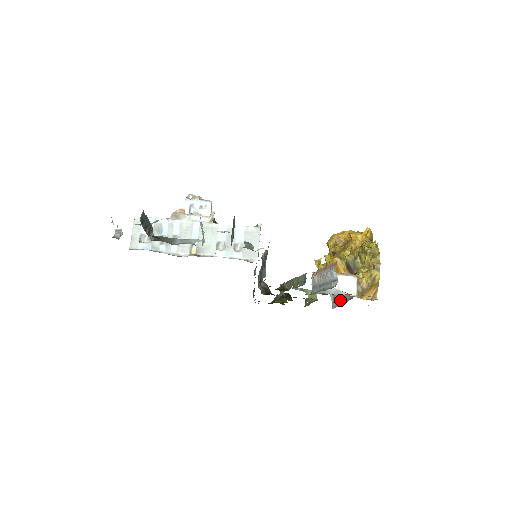
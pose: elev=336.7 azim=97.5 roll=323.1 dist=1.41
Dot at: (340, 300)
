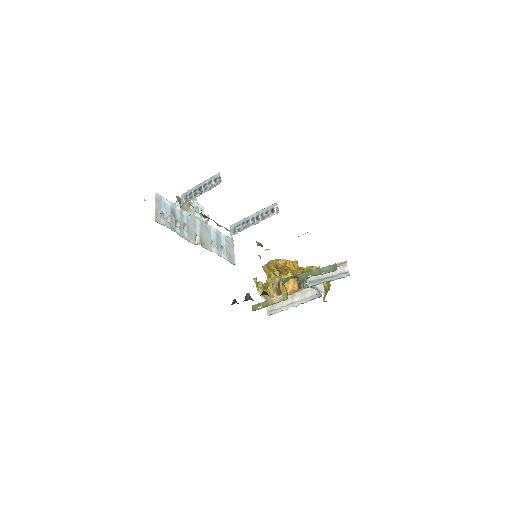
Dot at: (291, 304)
